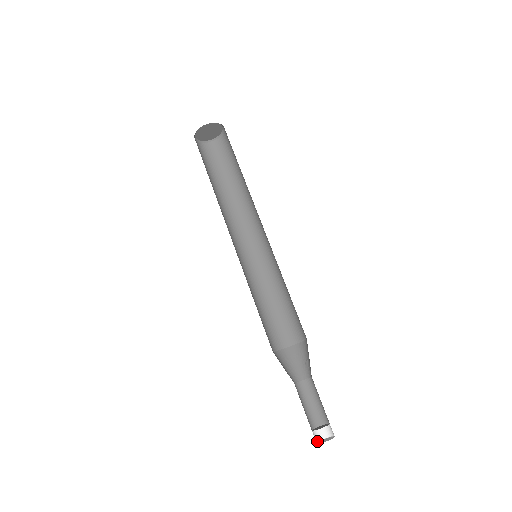
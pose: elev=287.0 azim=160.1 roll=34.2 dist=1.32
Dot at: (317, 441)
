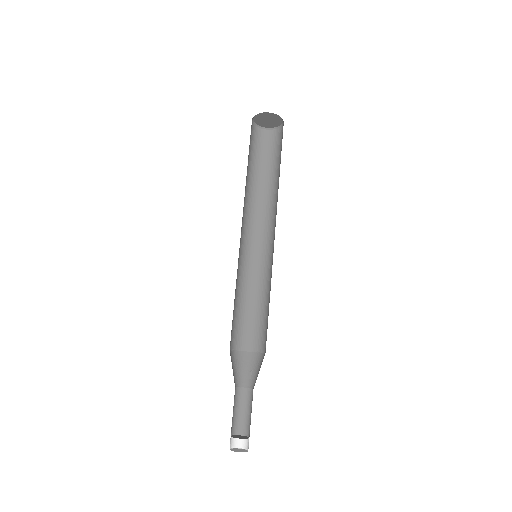
Dot at: occluded
